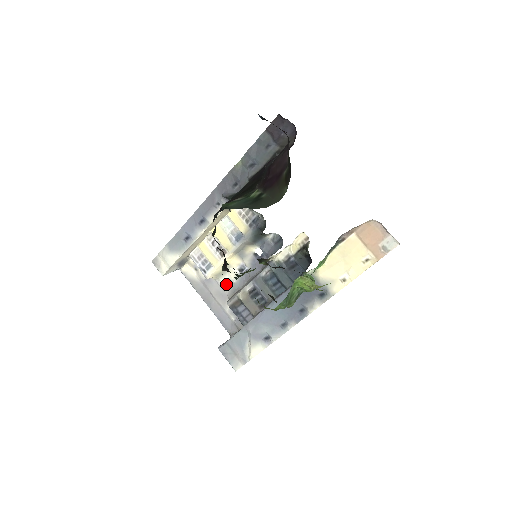
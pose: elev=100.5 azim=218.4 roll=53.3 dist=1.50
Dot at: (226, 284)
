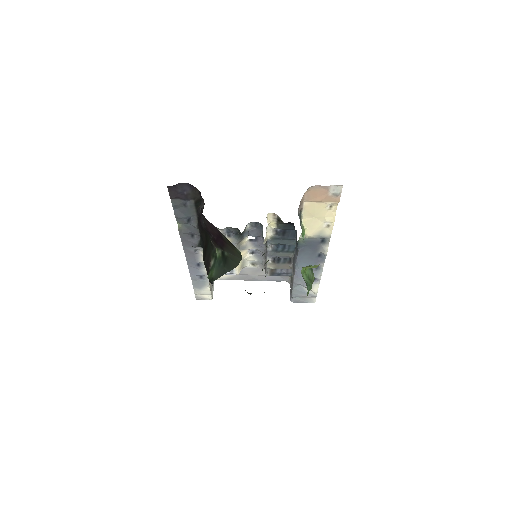
Dot at: (252, 265)
